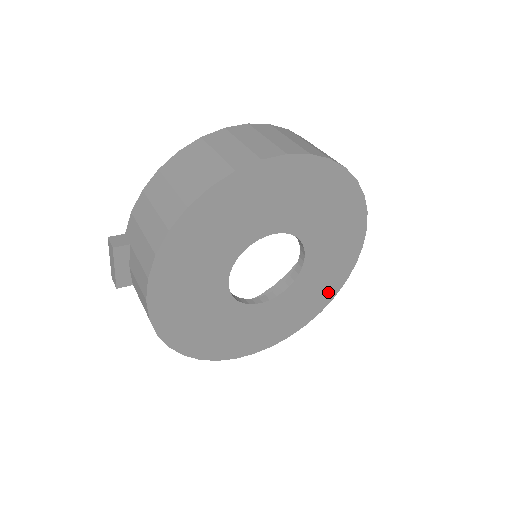
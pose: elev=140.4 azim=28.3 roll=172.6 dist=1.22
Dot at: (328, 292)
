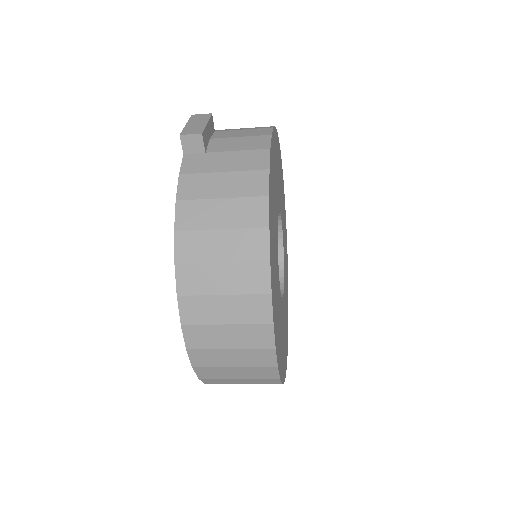
Dot at: occluded
